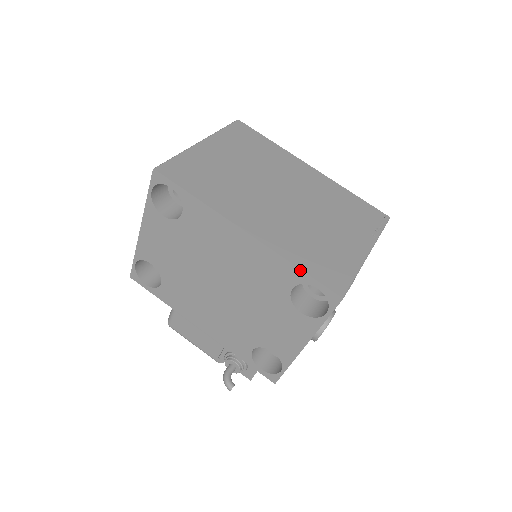
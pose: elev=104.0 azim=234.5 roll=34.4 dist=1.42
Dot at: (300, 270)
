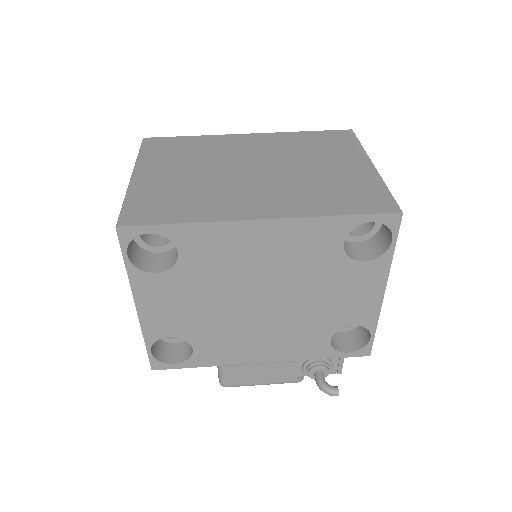
Dot at: (343, 216)
